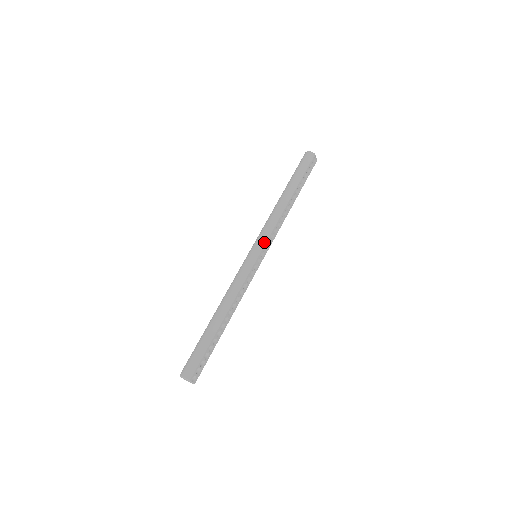
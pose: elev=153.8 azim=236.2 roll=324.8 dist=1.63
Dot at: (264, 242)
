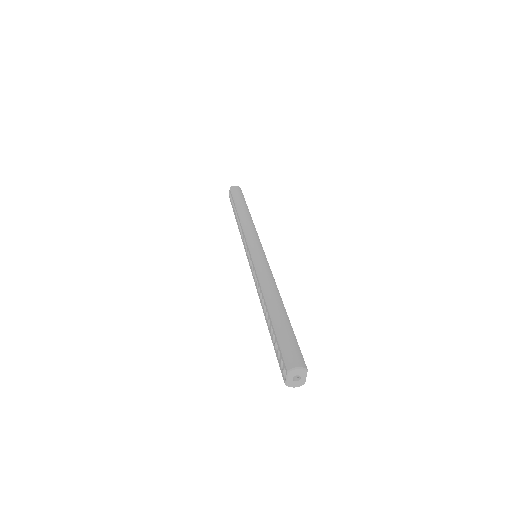
Dot at: (259, 241)
